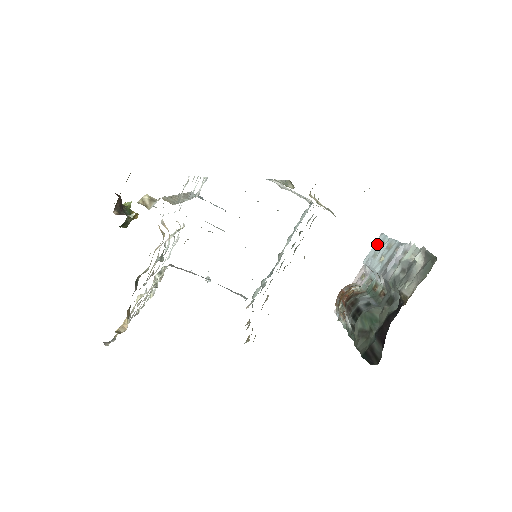
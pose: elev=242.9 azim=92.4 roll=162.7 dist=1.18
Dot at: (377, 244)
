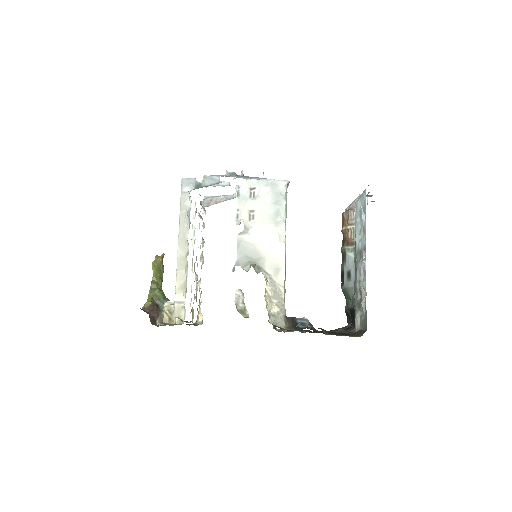
Dot at: (362, 202)
